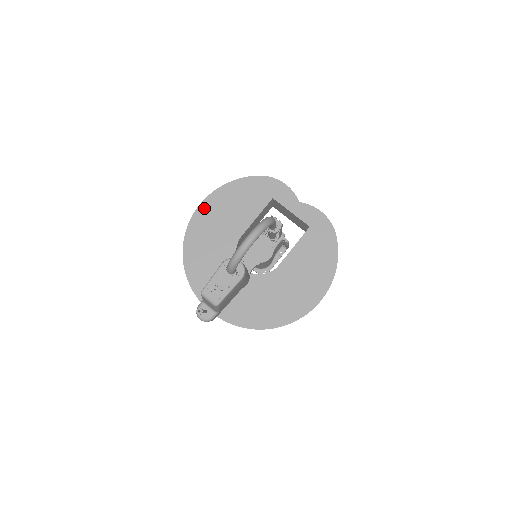
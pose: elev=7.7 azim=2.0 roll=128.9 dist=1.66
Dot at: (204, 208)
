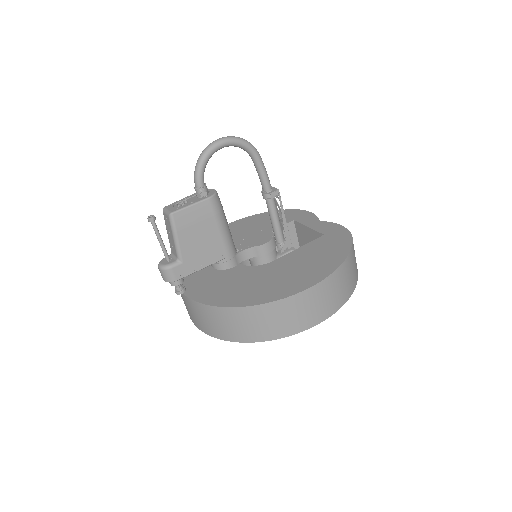
Dot at: occluded
